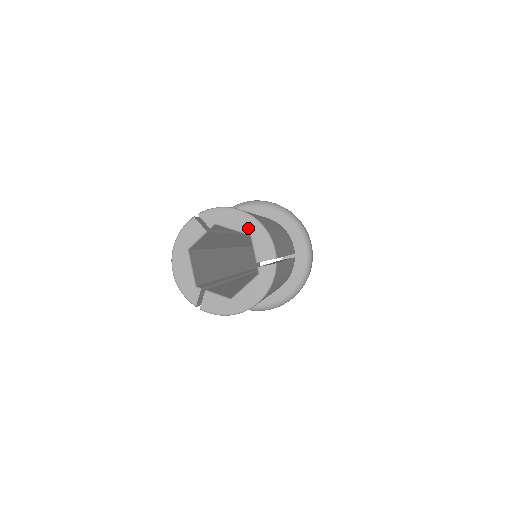
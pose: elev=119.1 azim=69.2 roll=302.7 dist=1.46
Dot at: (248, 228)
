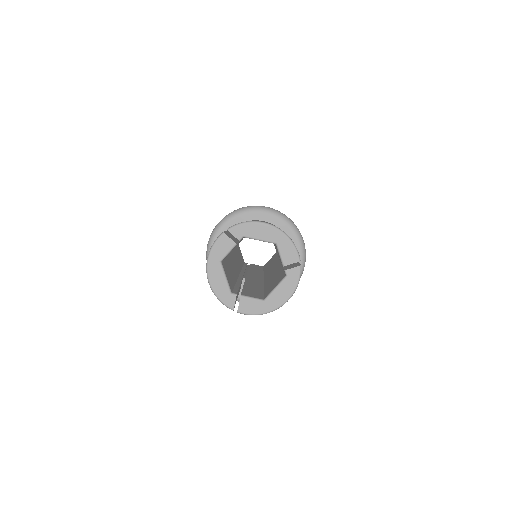
Dot at: (273, 238)
